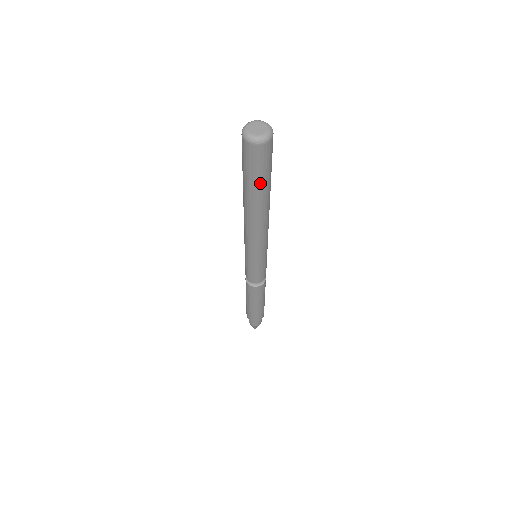
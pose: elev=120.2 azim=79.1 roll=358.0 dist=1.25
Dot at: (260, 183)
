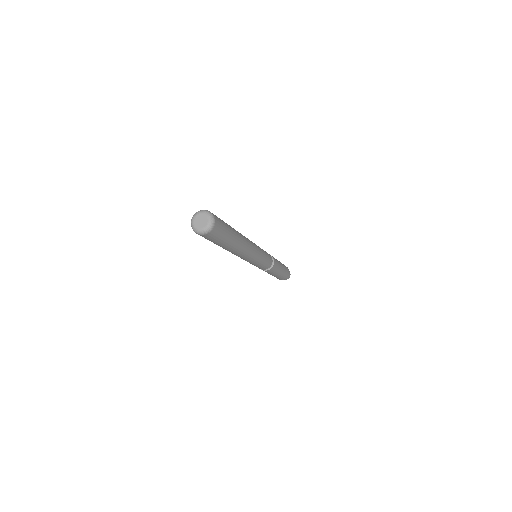
Dot at: (221, 244)
